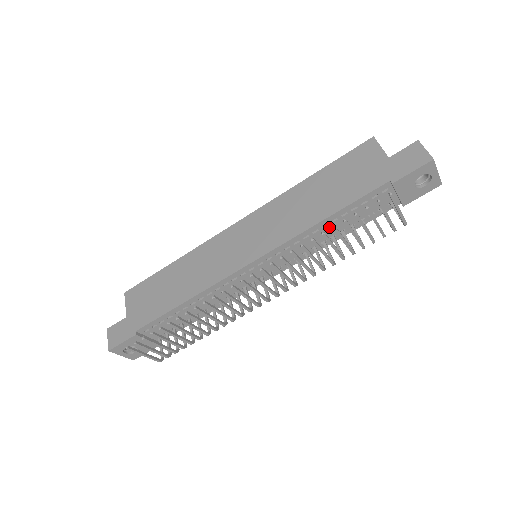
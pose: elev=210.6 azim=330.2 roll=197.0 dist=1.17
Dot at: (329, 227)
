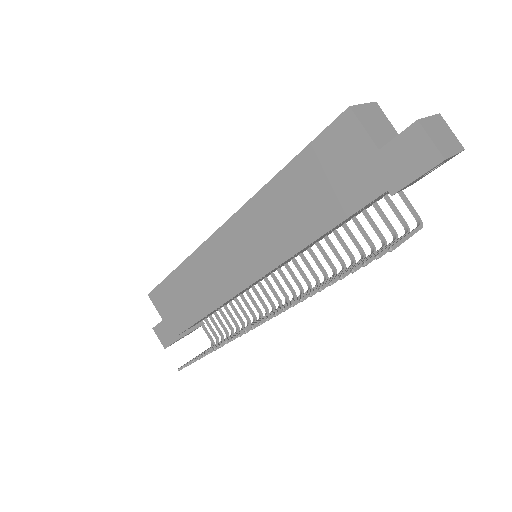
Dot at: (326, 234)
